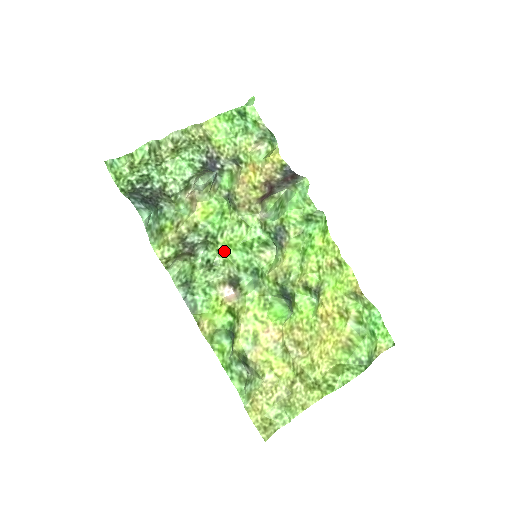
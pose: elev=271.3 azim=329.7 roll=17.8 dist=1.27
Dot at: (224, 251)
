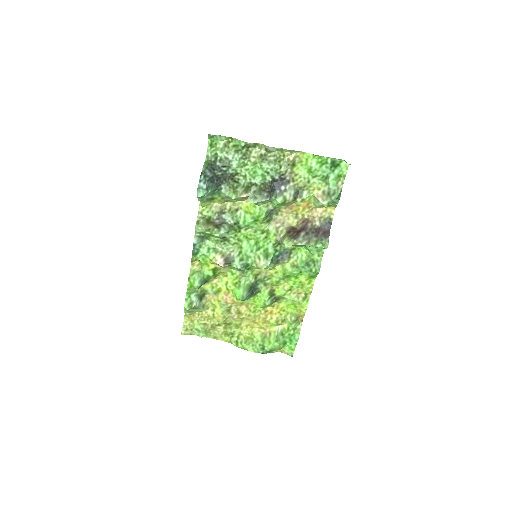
Dot at: (240, 238)
